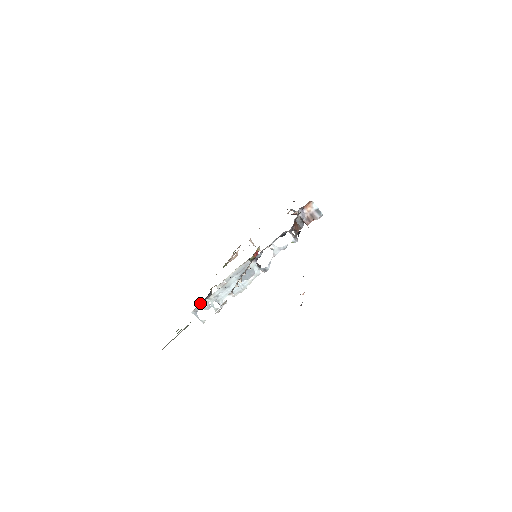
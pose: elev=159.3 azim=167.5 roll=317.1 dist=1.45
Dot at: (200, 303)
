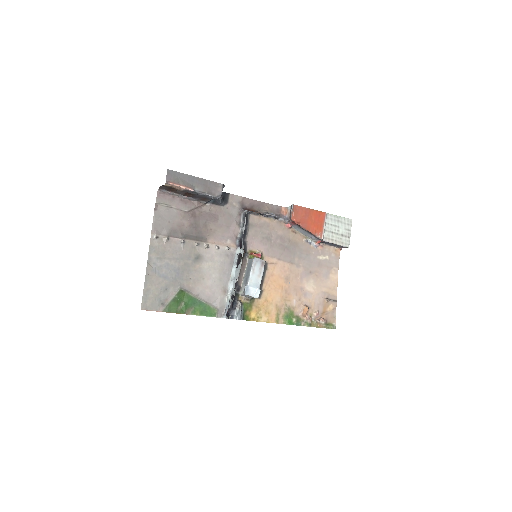
Dot at: (231, 311)
